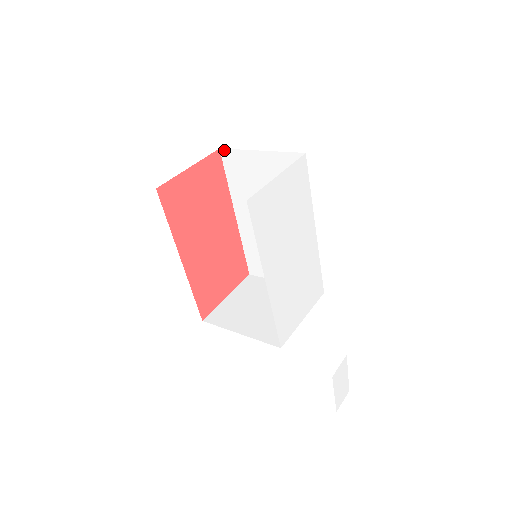
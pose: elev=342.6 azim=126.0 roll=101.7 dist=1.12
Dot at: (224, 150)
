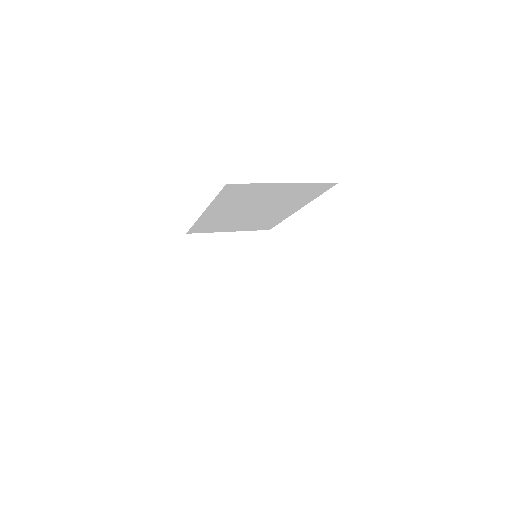
Dot at: (233, 184)
